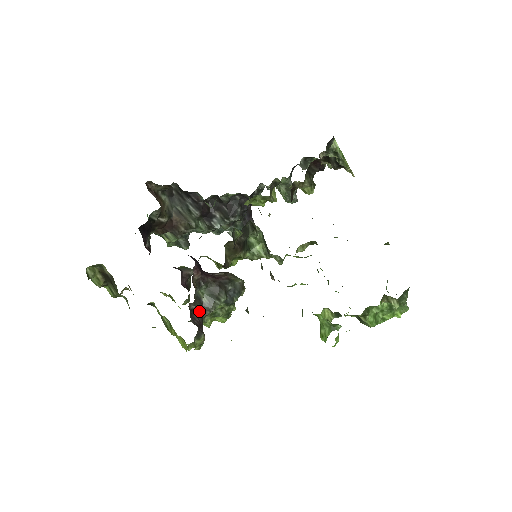
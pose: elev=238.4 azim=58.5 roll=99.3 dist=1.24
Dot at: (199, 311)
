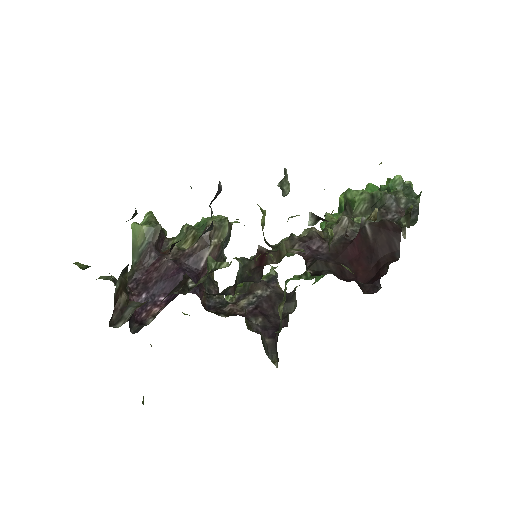
Dot at: (207, 283)
